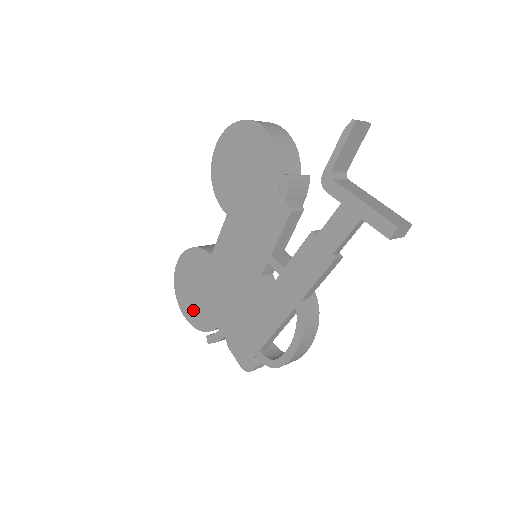
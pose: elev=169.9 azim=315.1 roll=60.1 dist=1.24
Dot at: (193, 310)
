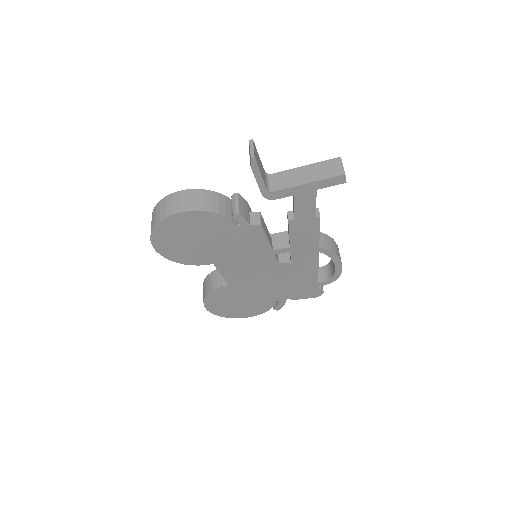
Dot at: (249, 311)
